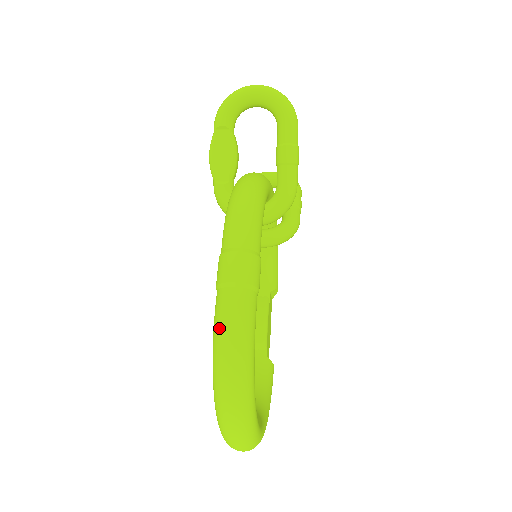
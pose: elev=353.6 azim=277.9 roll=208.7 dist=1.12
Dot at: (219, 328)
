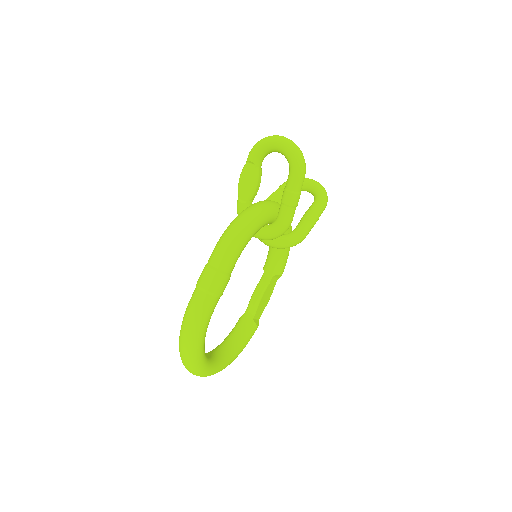
Dot at: (187, 311)
